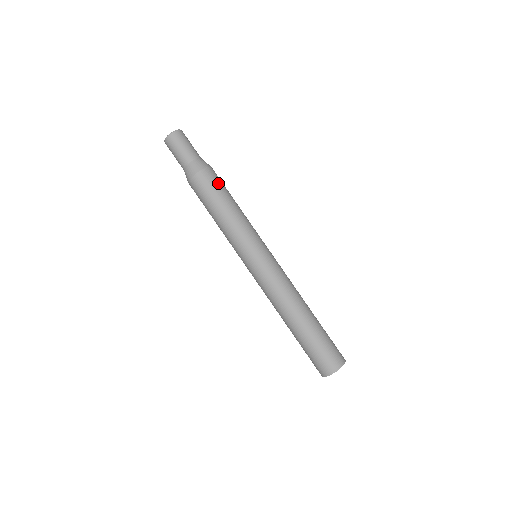
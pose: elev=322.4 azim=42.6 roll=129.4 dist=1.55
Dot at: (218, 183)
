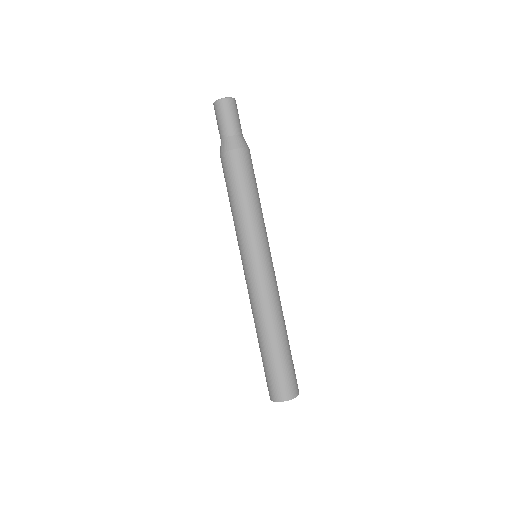
Dot at: (241, 169)
